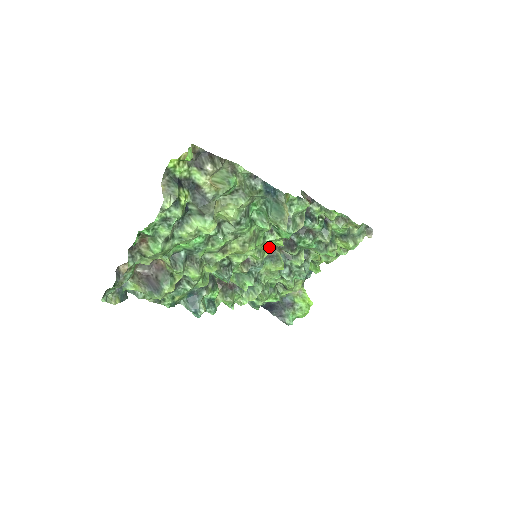
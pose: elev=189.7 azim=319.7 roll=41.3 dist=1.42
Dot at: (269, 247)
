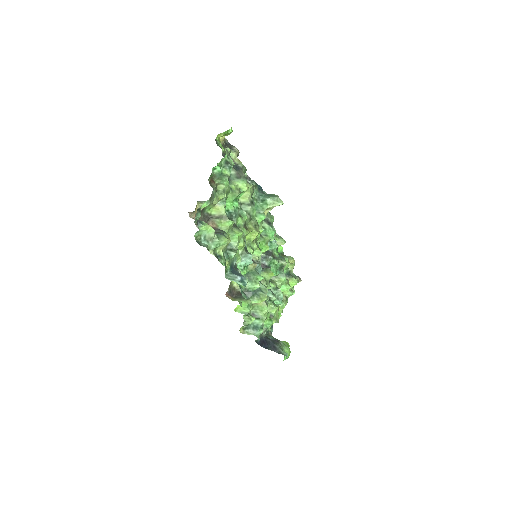
Dot at: occluded
